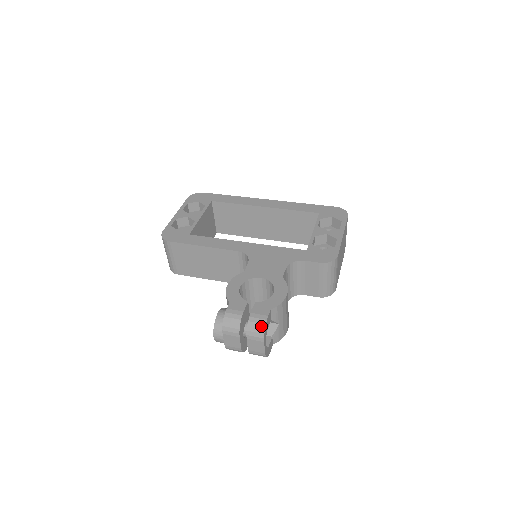
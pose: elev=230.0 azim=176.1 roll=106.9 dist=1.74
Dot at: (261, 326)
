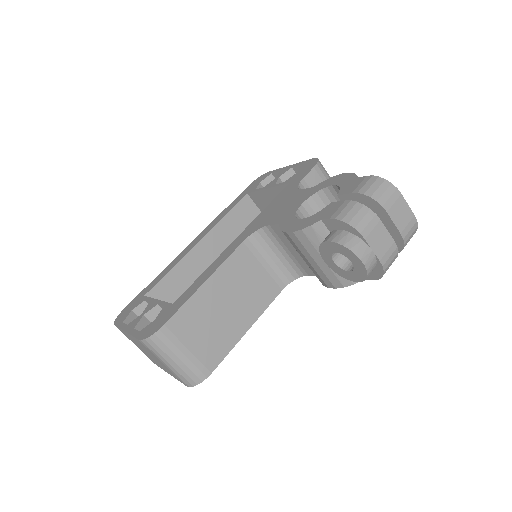
Dot at: (378, 182)
